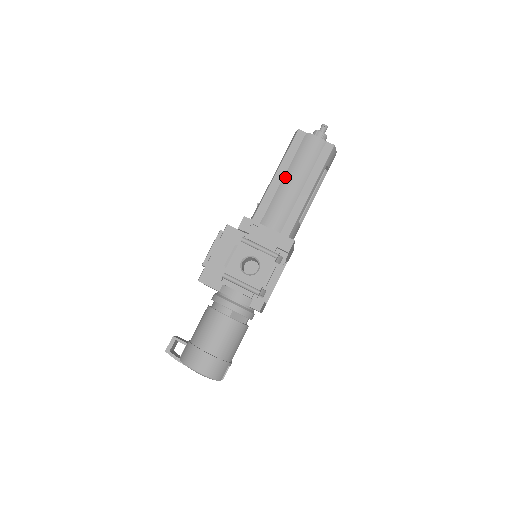
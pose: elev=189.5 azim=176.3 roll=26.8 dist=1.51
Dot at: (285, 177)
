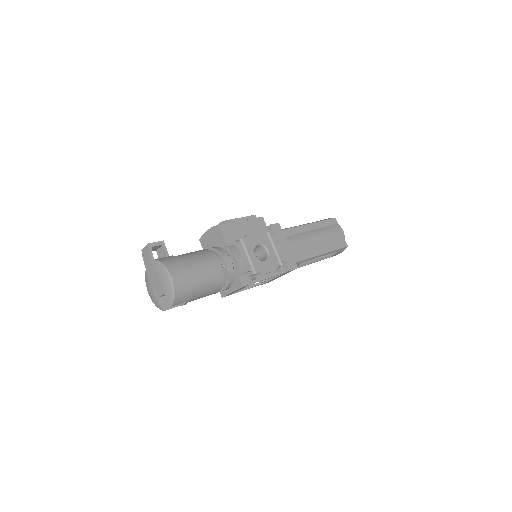
Dot at: (313, 231)
